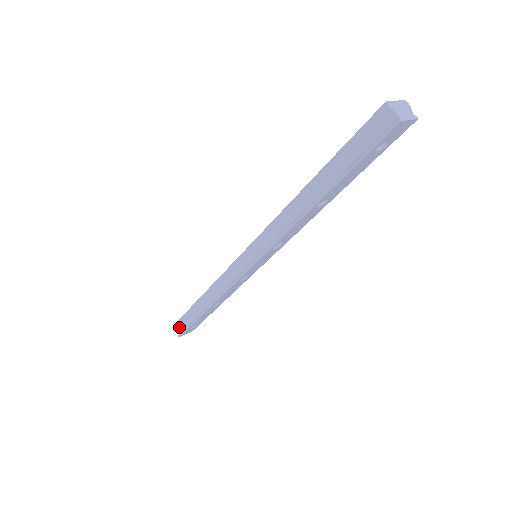
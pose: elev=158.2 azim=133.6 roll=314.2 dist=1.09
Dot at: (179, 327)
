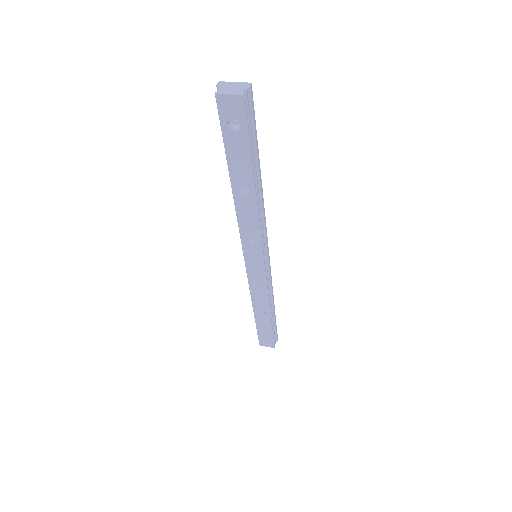
Dot at: occluded
